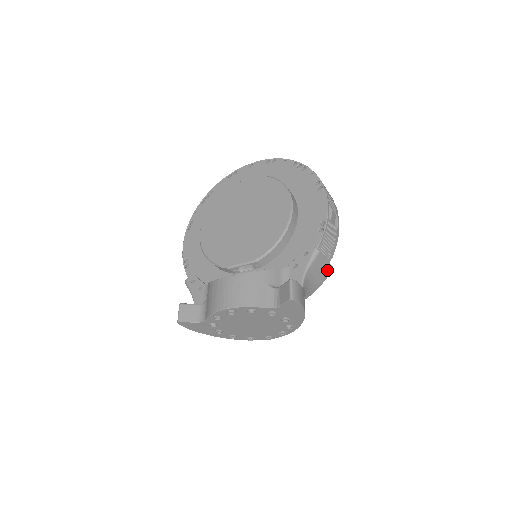
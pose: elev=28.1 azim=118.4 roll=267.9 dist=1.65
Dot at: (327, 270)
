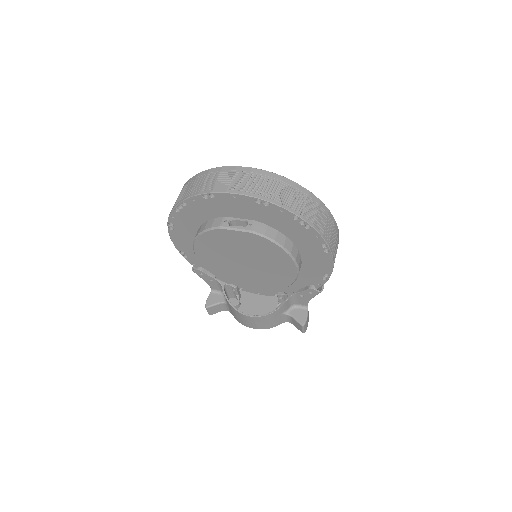
Dot at: occluded
